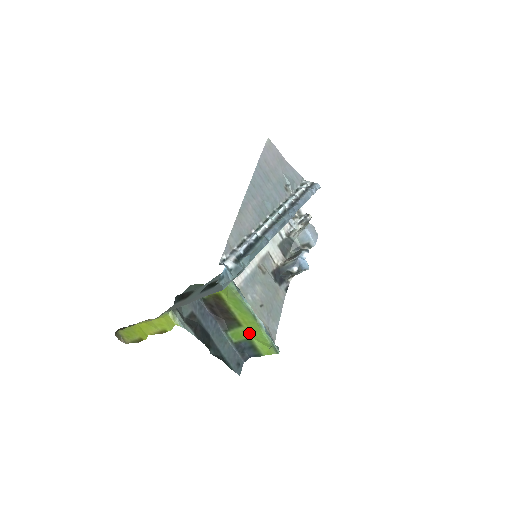
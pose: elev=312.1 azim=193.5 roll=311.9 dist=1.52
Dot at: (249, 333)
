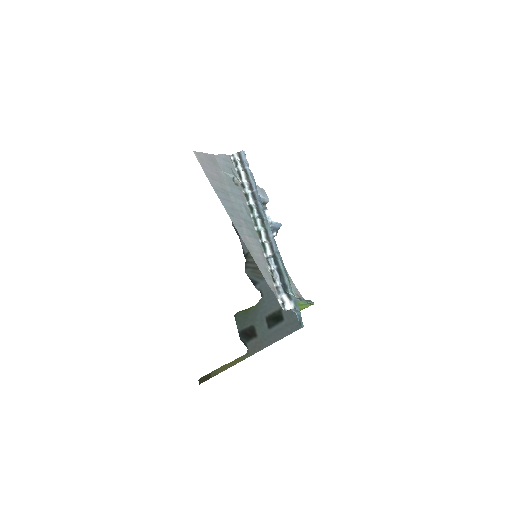
Dot at: occluded
